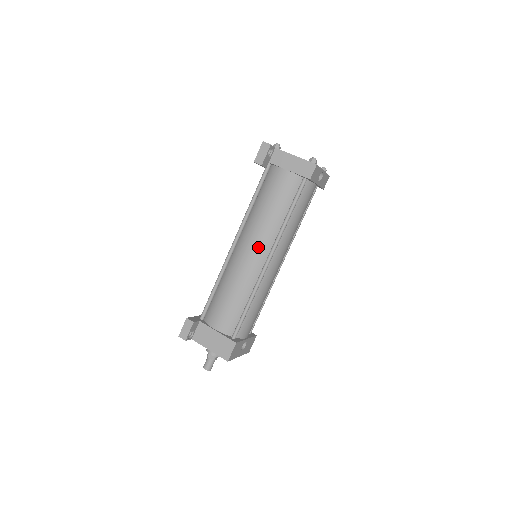
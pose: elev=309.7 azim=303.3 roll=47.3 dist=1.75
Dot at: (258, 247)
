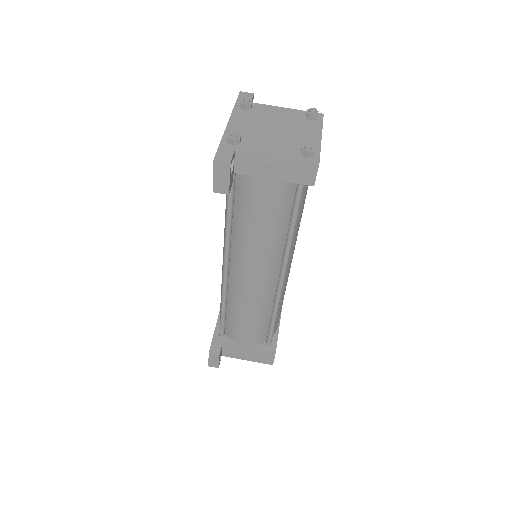
Dot at: (263, 271)
